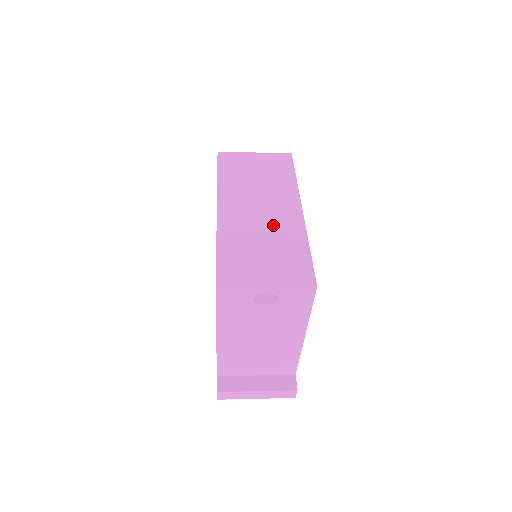
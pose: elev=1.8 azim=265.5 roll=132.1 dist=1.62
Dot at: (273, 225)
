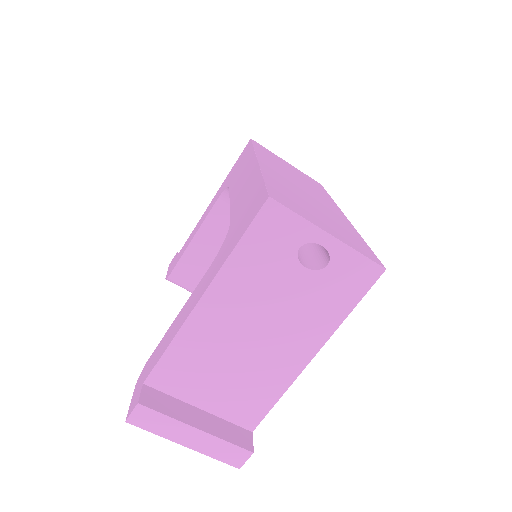
Dot at: (320, 205)
